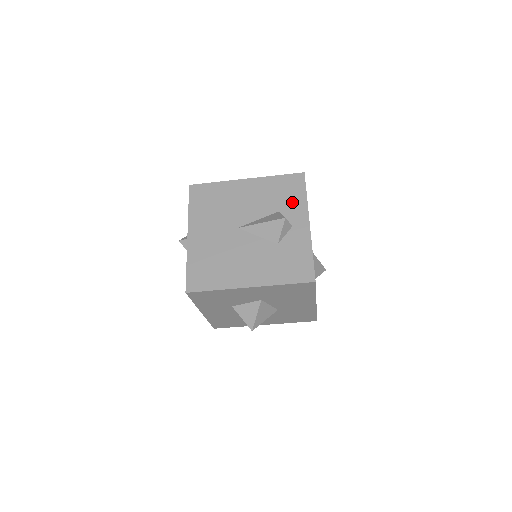
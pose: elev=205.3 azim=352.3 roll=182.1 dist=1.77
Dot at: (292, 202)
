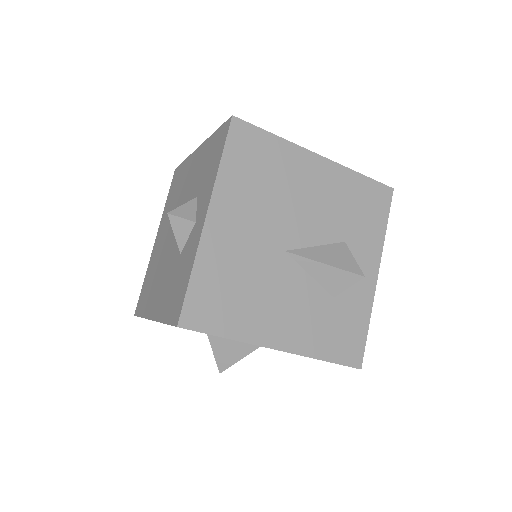
Dot at: (208, 177)
